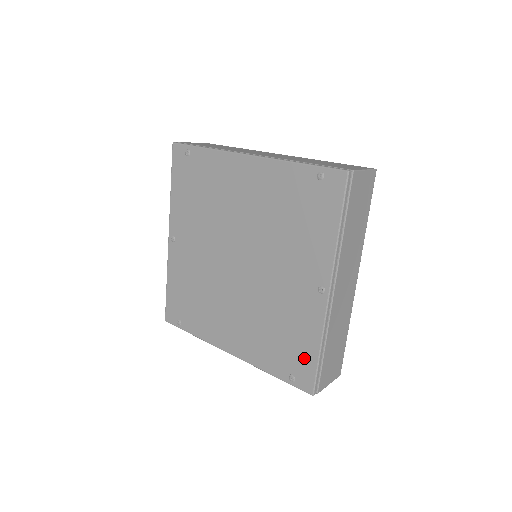
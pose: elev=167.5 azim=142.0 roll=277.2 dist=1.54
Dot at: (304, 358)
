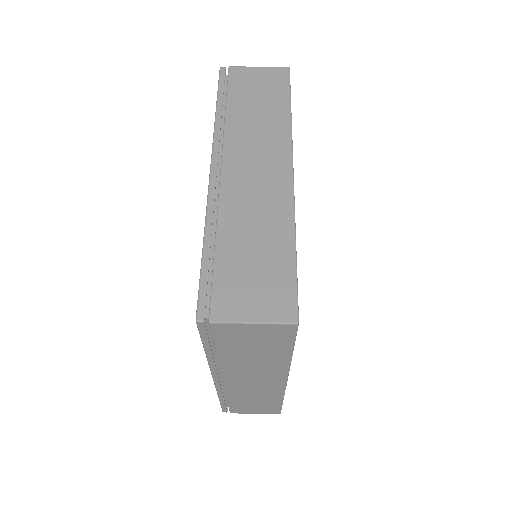
Dot at: occluded
